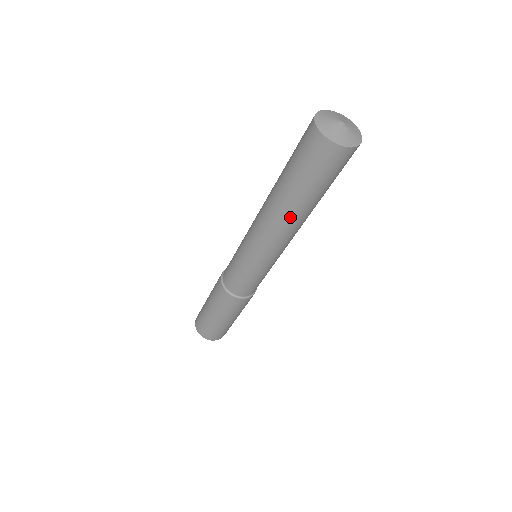
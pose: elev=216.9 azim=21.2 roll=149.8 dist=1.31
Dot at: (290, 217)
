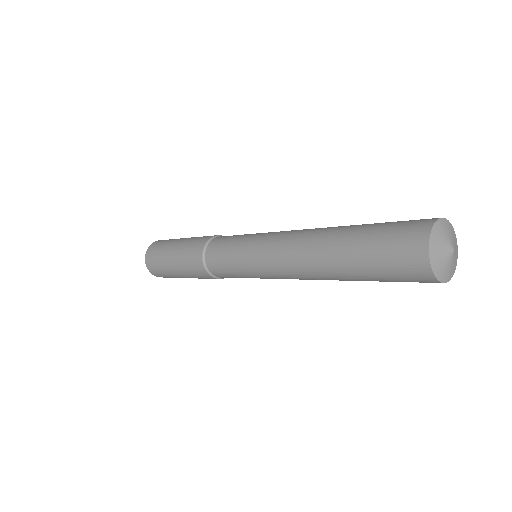
Dot at: (319, 264)
